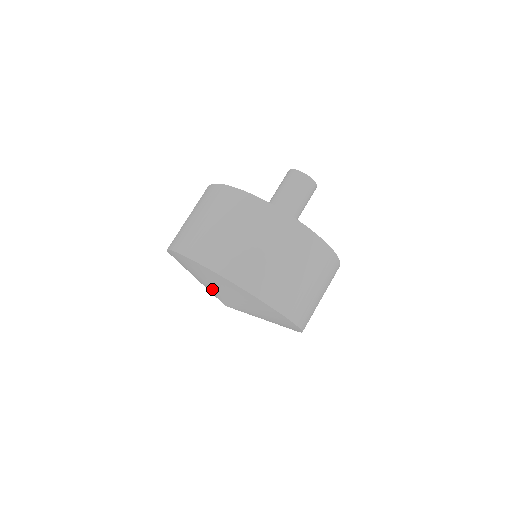
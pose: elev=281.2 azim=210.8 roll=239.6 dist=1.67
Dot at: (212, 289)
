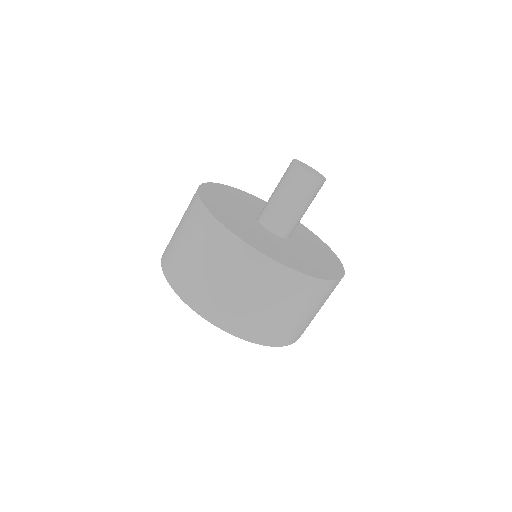
Dot at: occluded
